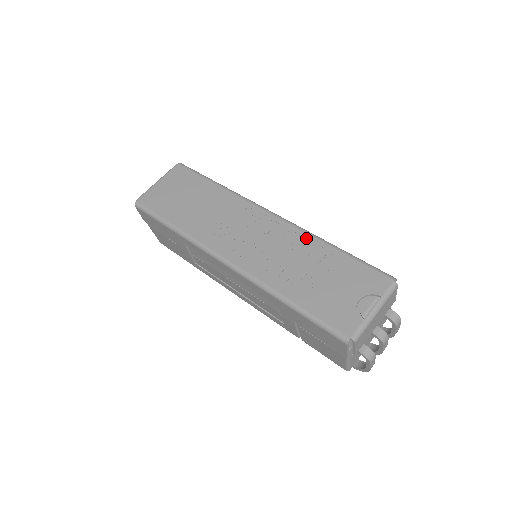
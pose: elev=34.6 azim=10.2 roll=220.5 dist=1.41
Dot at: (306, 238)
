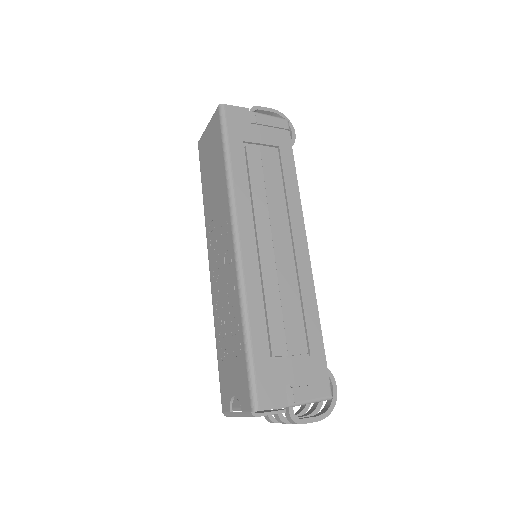
Dot at: (236, 300)
